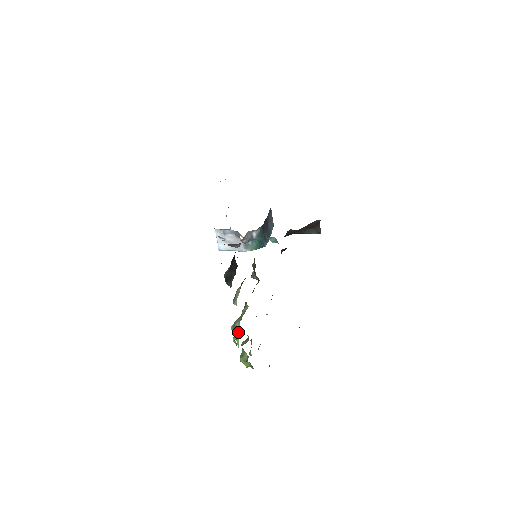
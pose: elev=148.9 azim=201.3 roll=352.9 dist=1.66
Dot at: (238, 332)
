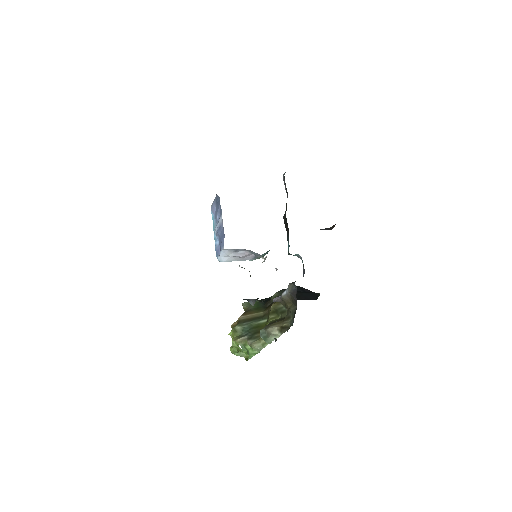
Dot at: (254, 352)
